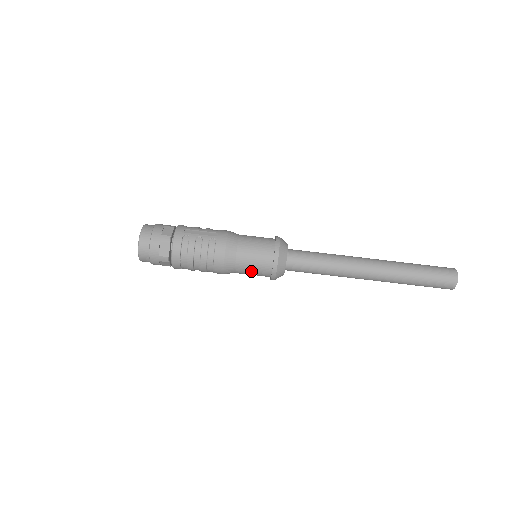
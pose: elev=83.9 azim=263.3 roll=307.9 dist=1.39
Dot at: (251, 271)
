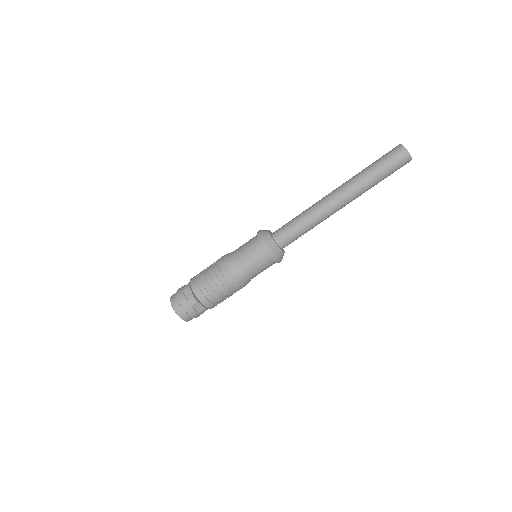
Dot at: (253, 263)
